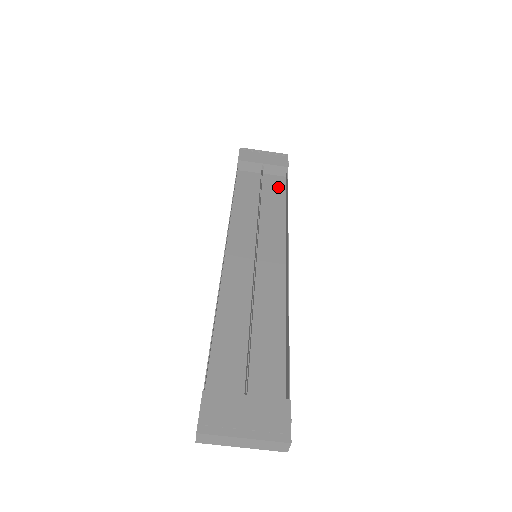
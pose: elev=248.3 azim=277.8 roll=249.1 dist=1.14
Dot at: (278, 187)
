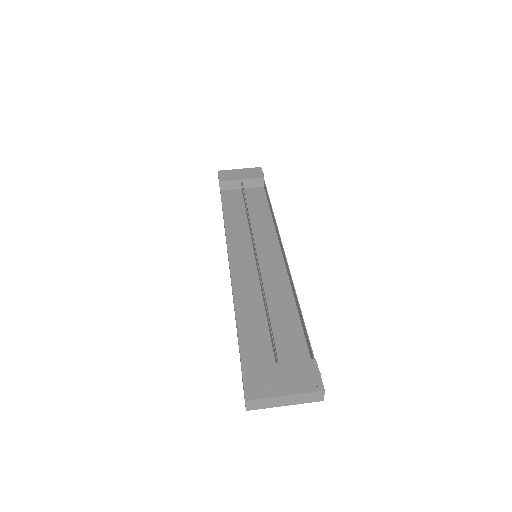
Dot at: (259, 196)
